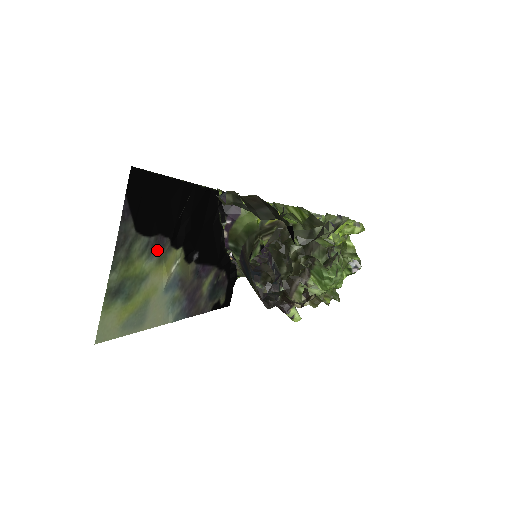
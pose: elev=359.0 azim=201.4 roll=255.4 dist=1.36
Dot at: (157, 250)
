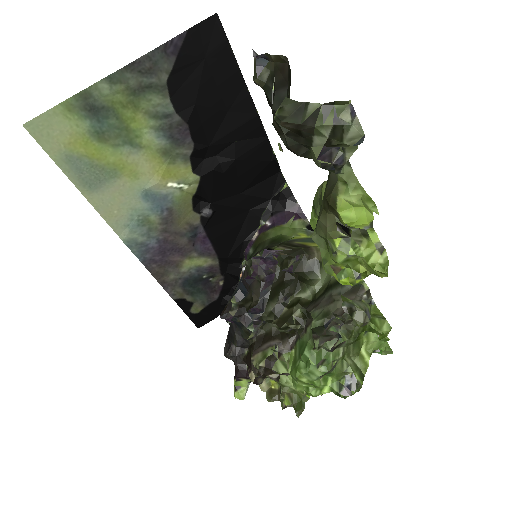
Dot at: (172, 136)
